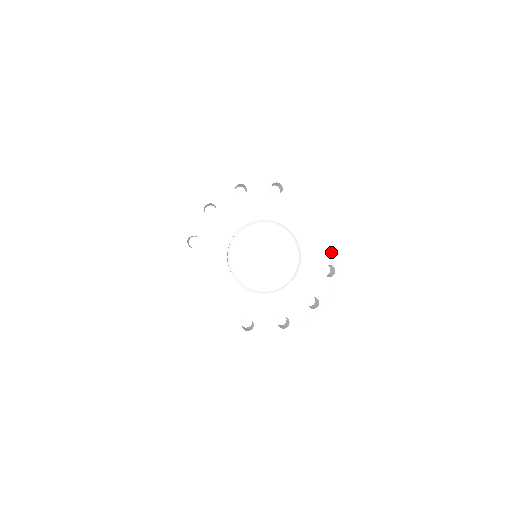
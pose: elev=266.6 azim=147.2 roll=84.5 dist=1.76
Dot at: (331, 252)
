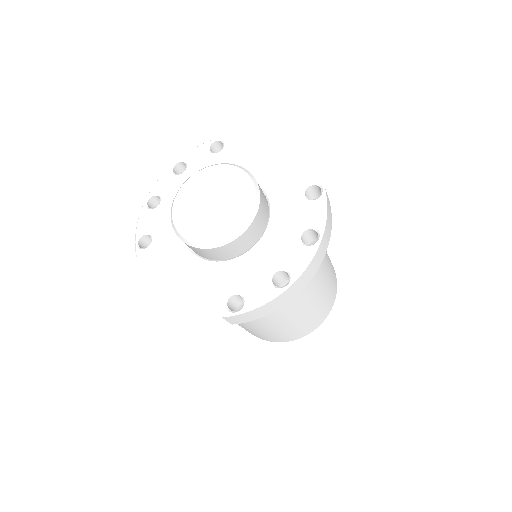
Dot at: (305, 171)
